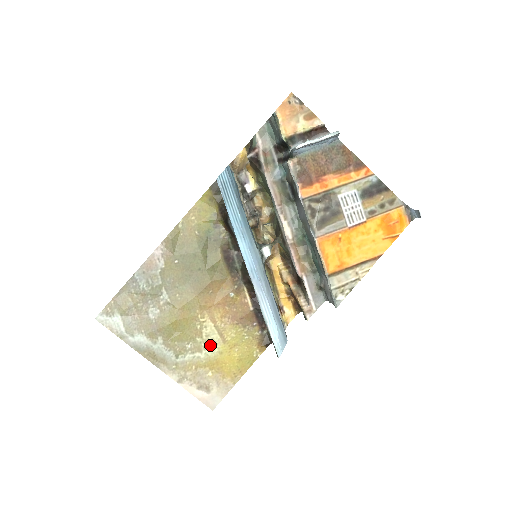
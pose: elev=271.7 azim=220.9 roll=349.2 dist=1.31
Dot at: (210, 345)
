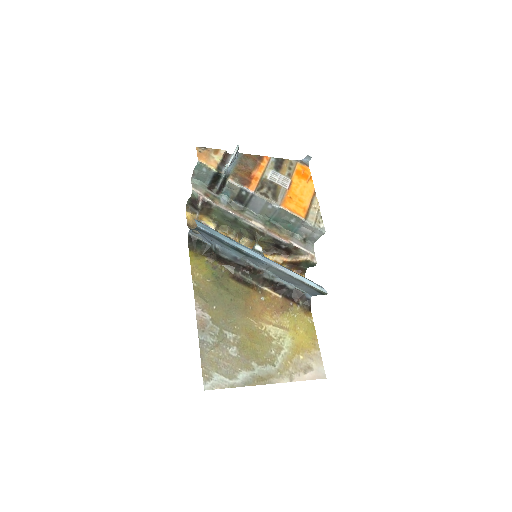
Dot at: (283, 340)
